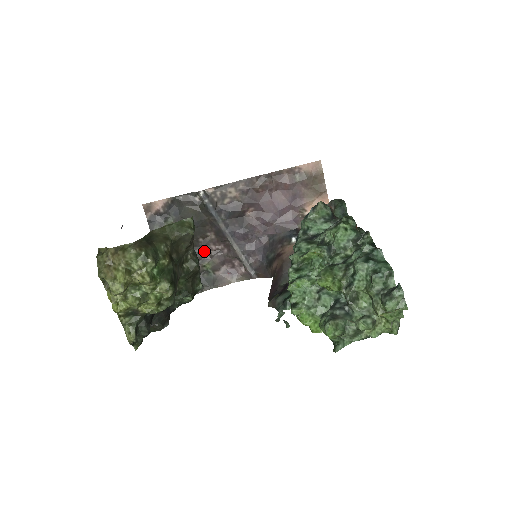
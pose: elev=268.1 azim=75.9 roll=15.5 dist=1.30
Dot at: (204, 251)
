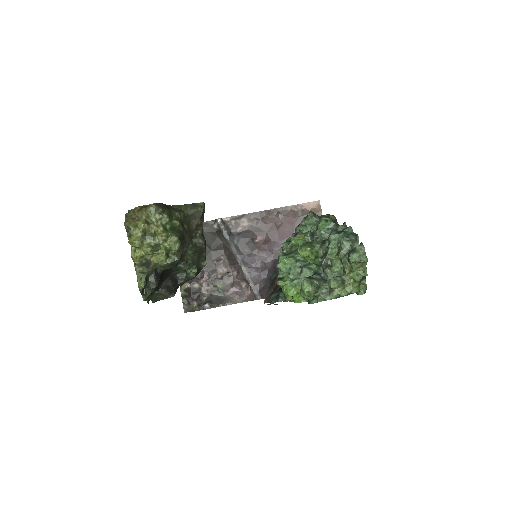
Dot at: (217, 272)
